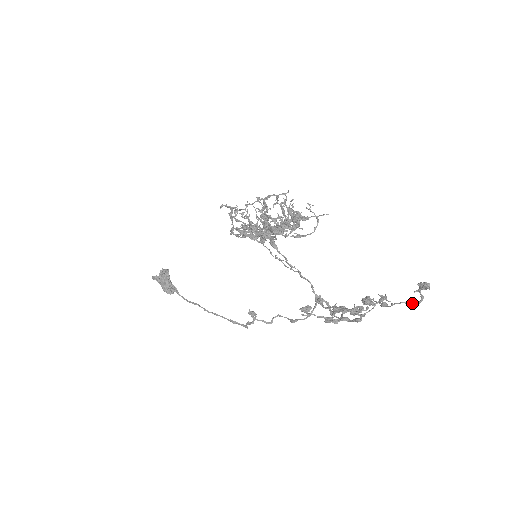
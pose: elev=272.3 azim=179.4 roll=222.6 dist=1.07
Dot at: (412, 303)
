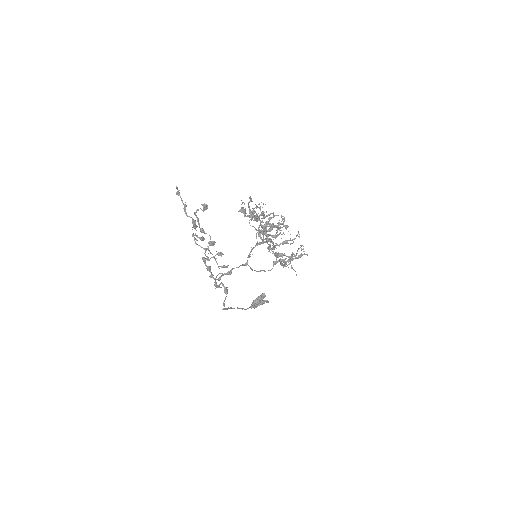
Dot at: (194, 213)
